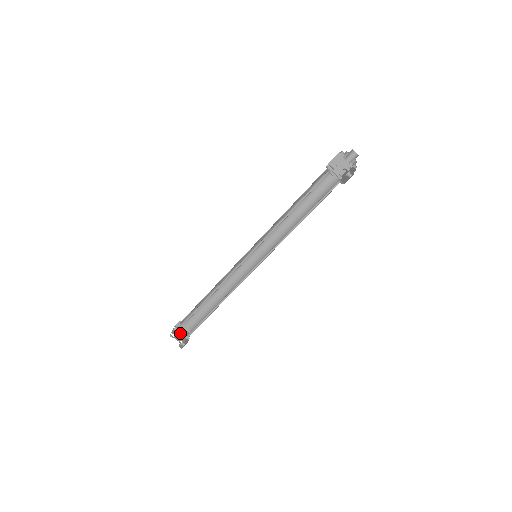
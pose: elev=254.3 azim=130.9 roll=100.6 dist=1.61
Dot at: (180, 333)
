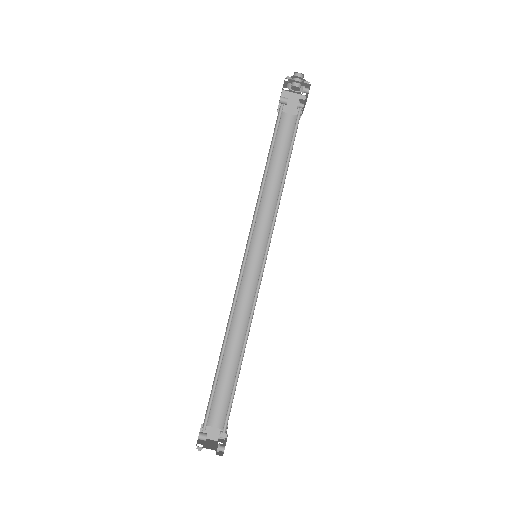
Dot at: (211, 442)
